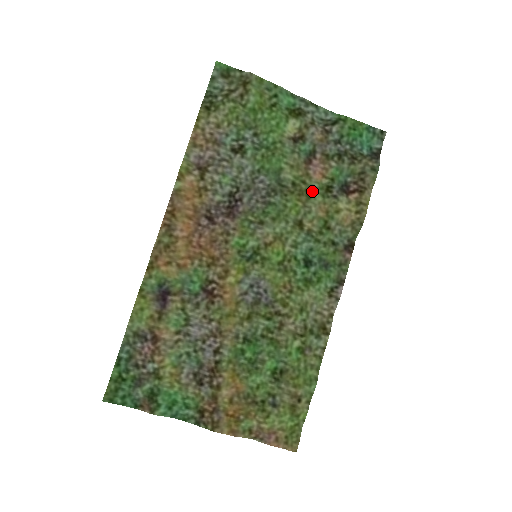
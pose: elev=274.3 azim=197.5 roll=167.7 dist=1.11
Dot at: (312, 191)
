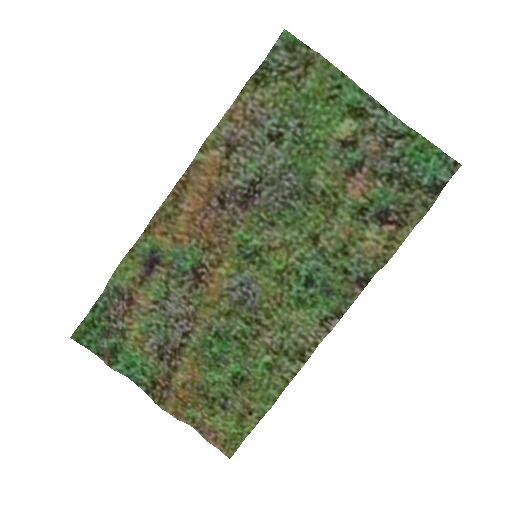
Dot at: (341, 208)
